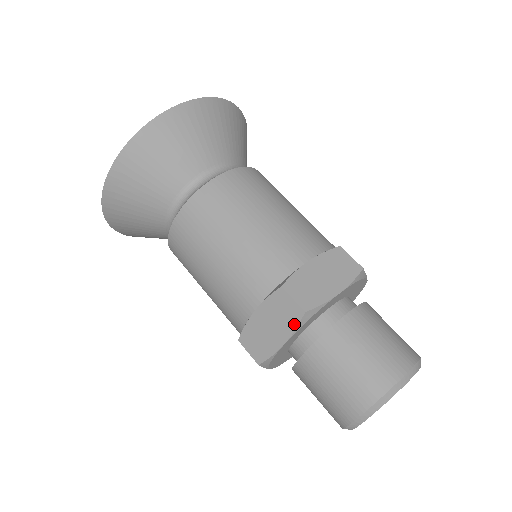
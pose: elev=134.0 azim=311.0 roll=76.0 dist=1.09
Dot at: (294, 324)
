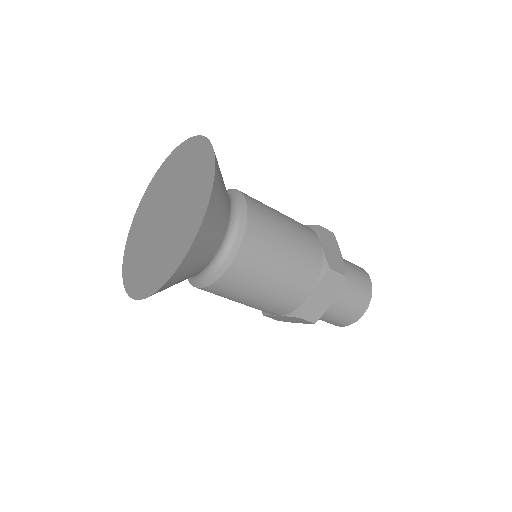
Dot at: (339, 286)
